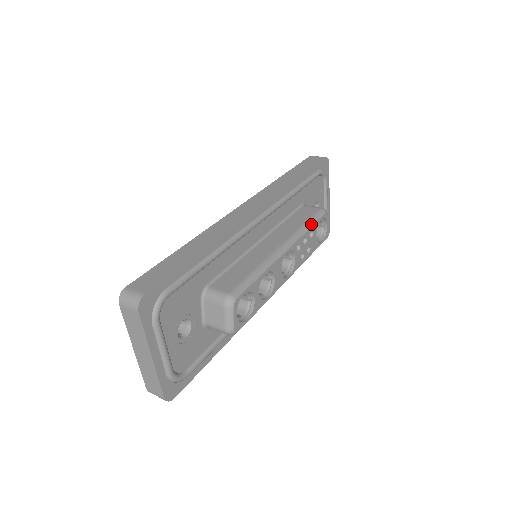
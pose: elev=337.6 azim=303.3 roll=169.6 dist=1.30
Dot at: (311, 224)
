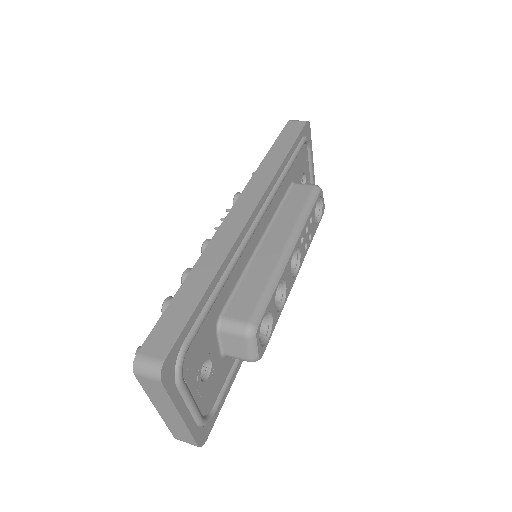
Dot at: (309, 209)
